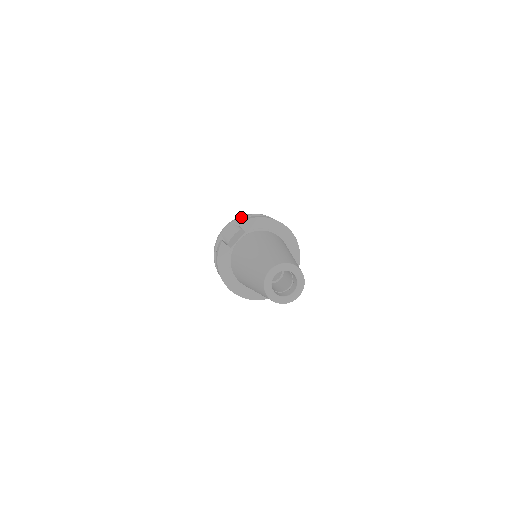
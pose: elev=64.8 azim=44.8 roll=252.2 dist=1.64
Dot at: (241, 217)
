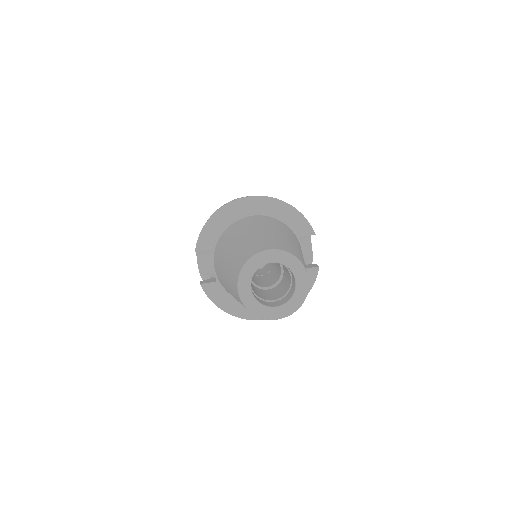
Dot at: occluded
